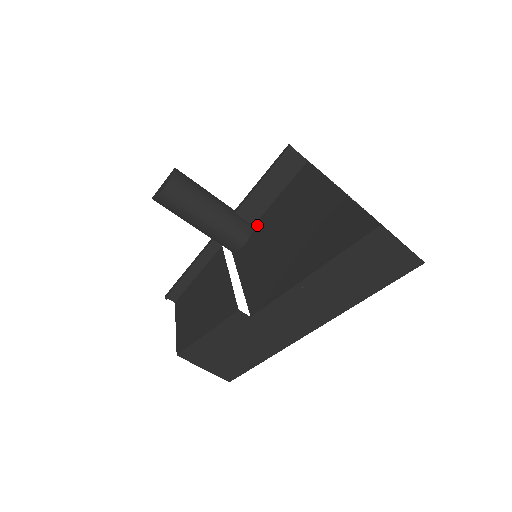
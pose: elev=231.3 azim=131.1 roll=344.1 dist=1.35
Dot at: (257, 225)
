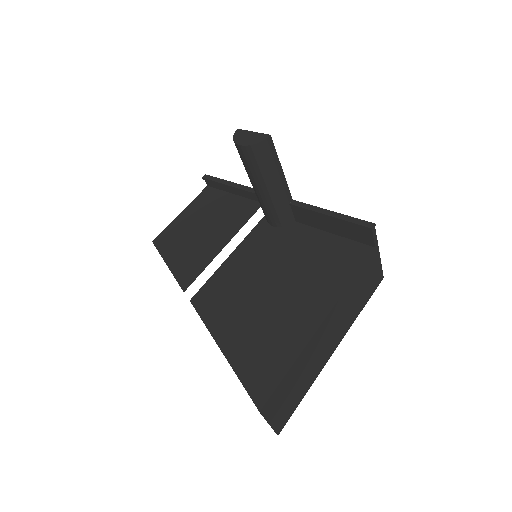
Dot at: (295, 228)
